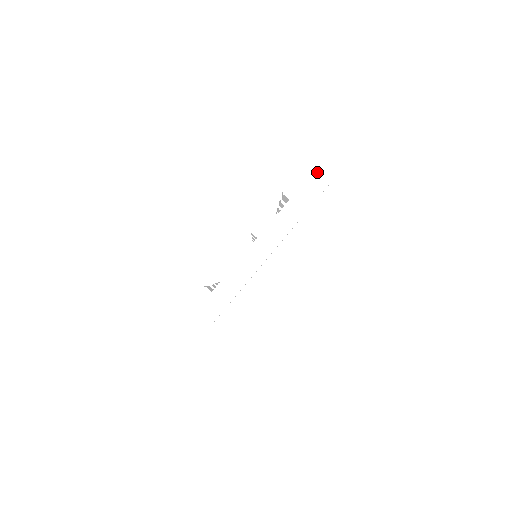
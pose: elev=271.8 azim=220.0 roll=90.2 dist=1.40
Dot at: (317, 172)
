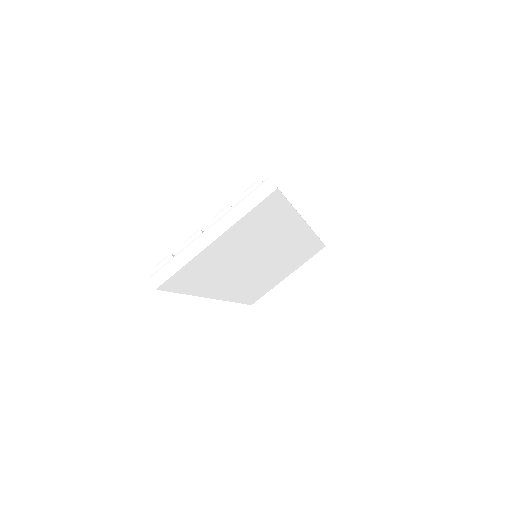
Dot at: (267, 180)
